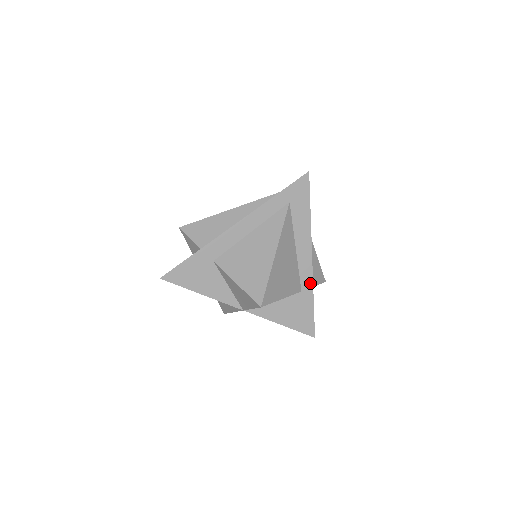
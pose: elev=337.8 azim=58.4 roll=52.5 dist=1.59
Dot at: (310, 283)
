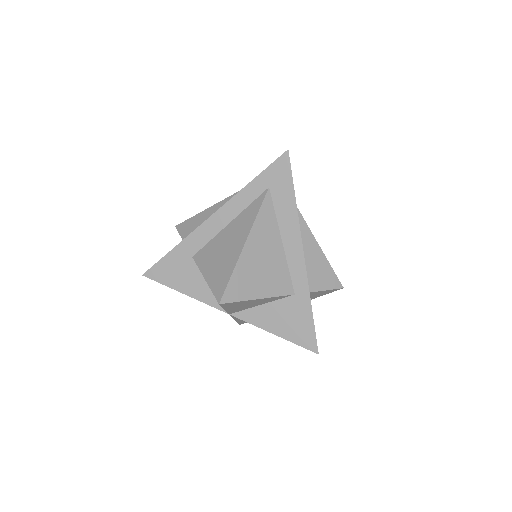
Dot at: (305, 284)
